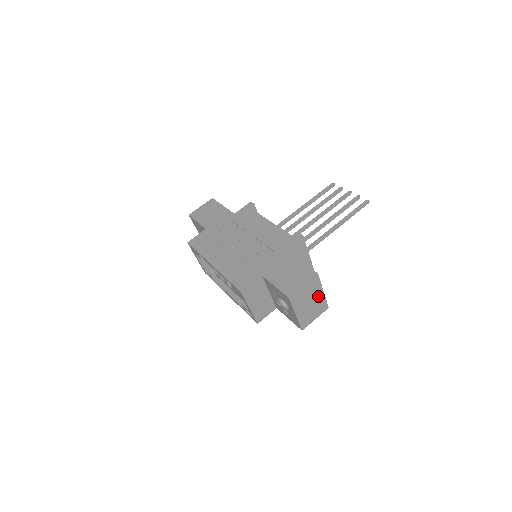
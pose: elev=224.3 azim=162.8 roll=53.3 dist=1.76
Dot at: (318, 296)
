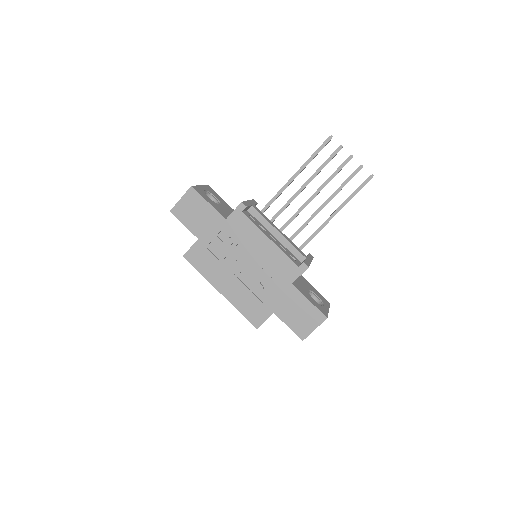
Dot at: occluded
